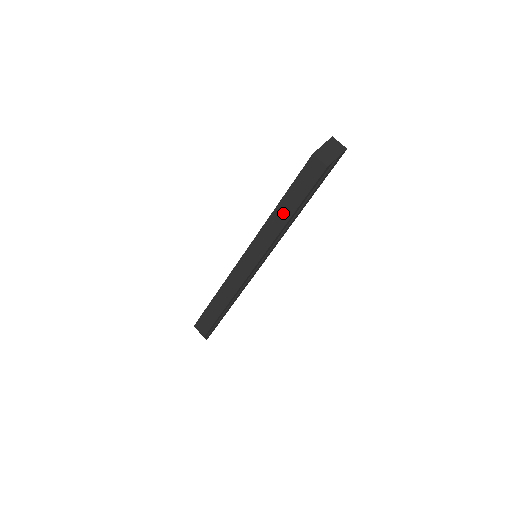
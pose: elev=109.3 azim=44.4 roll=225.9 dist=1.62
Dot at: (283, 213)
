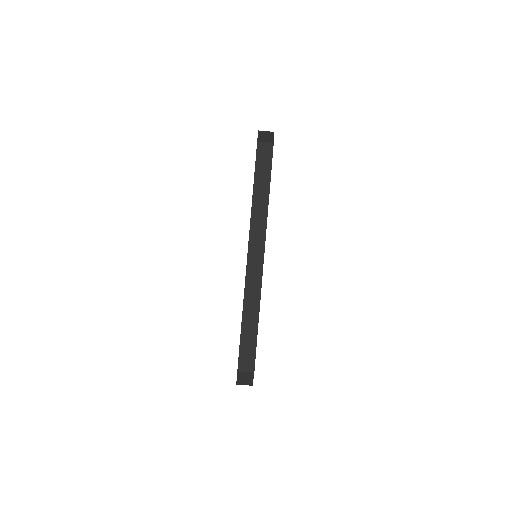
Dot at: (261, 198)
